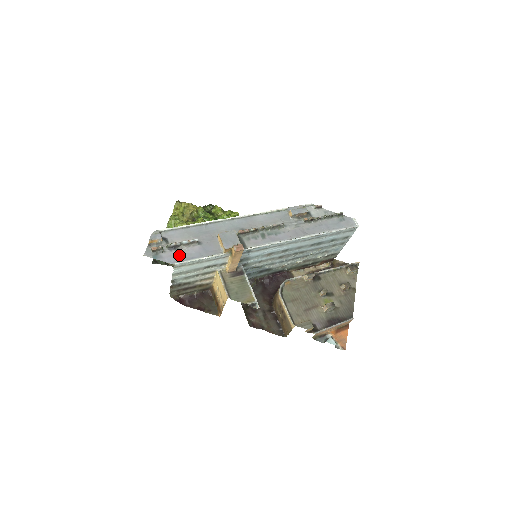
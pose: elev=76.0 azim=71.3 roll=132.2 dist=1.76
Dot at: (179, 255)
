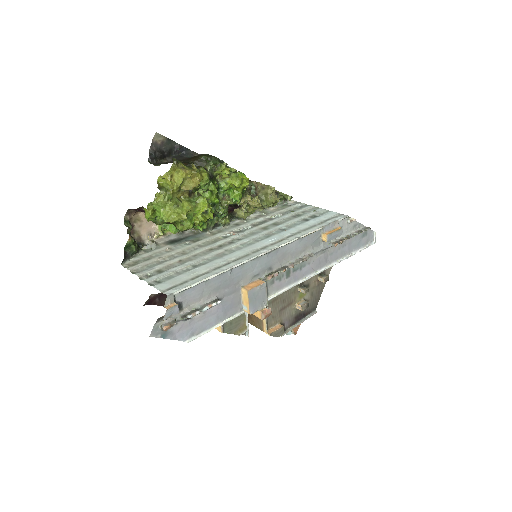
Dot at: (193, 325)
